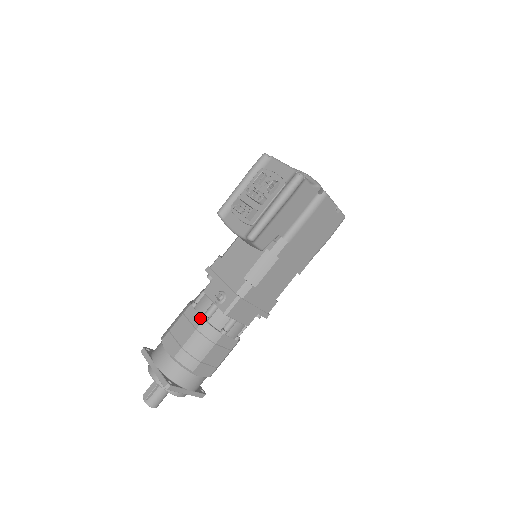
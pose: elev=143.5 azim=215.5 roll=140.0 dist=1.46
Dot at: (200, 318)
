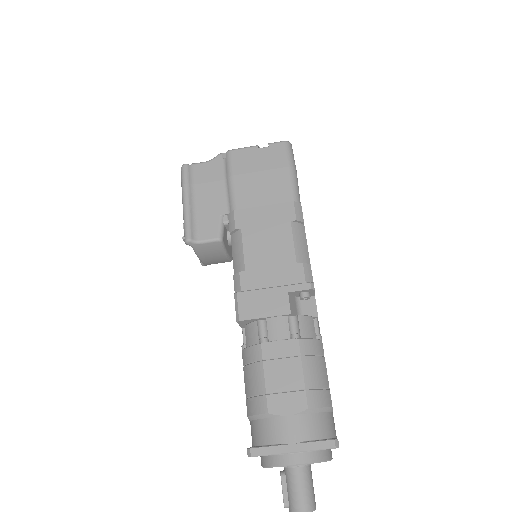
Dot at: occluded
